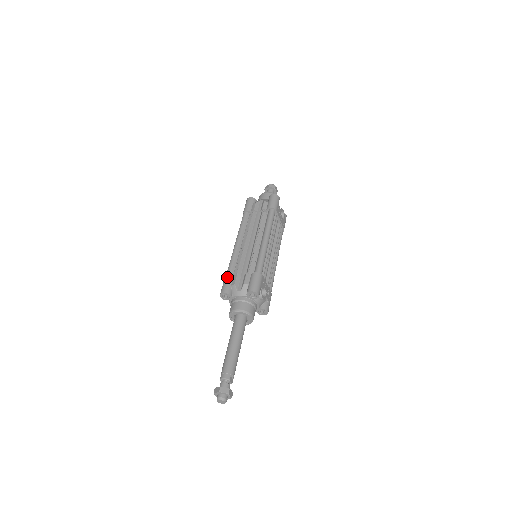
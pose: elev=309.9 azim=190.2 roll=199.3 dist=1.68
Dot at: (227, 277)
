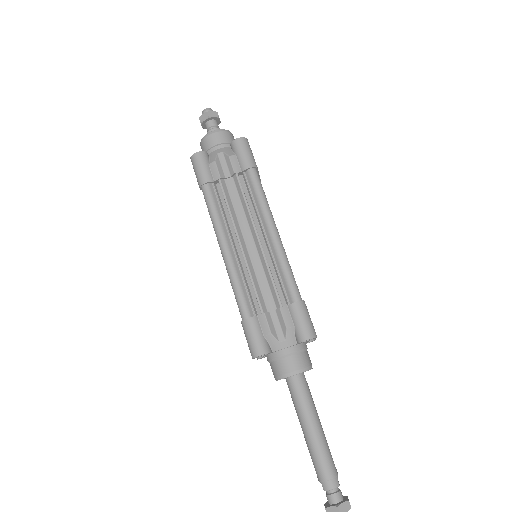
Dot at: (250, 324)
